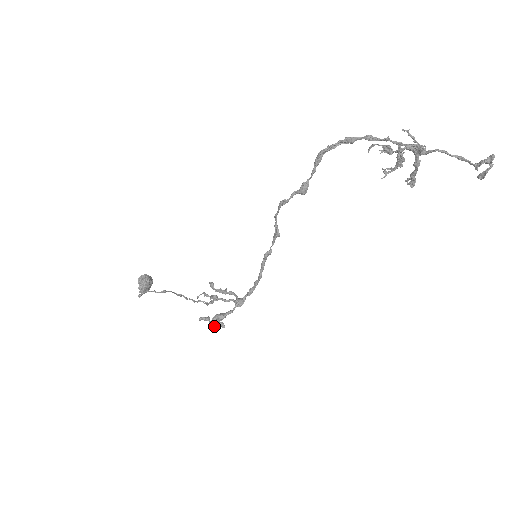
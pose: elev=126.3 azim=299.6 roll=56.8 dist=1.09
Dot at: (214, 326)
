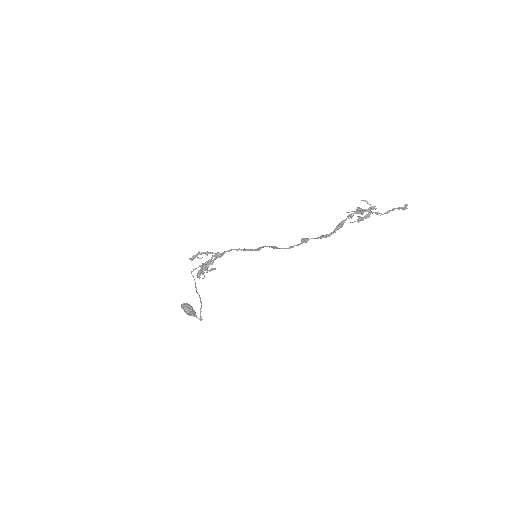
Dot at: occluded
